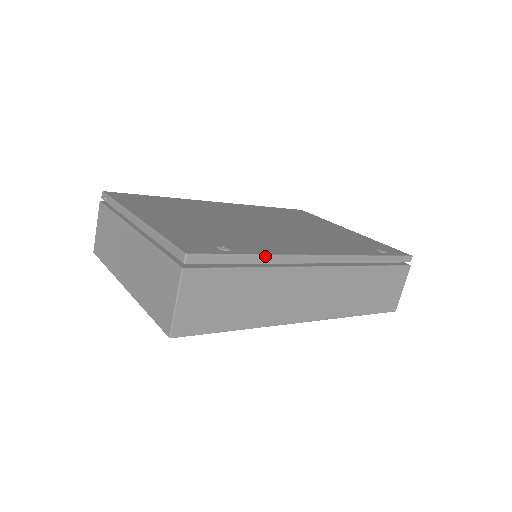
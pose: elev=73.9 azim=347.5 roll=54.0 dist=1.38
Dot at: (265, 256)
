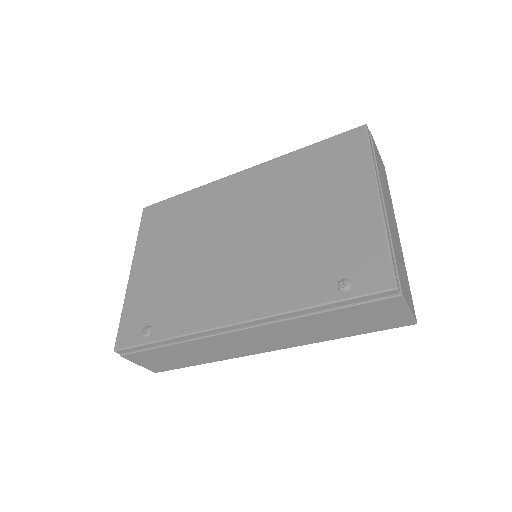
Dot at: (173, 339)
